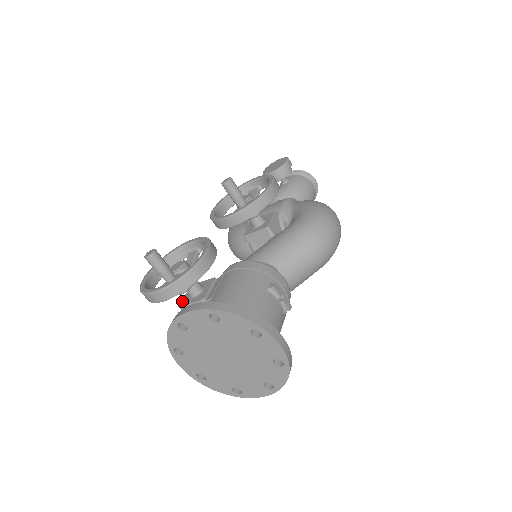
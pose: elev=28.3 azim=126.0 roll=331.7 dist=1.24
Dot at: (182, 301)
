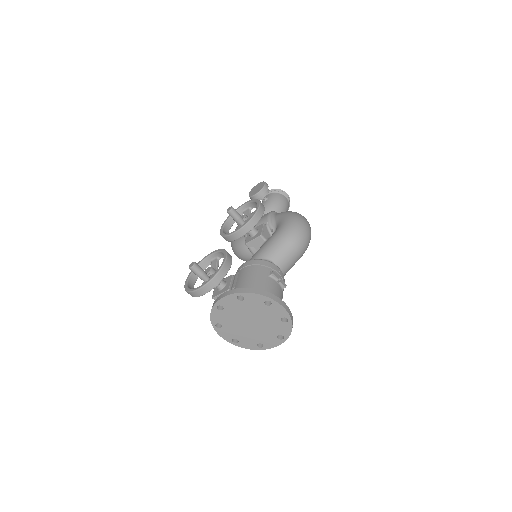
Dot at: (213, 294)
